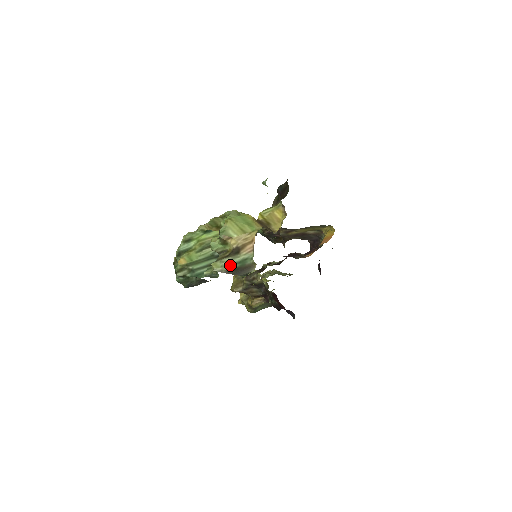
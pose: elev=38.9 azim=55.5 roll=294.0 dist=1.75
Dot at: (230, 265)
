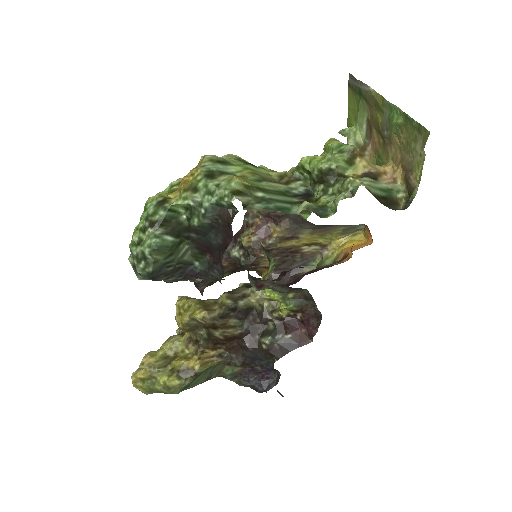
Dot at: (377, 188)
